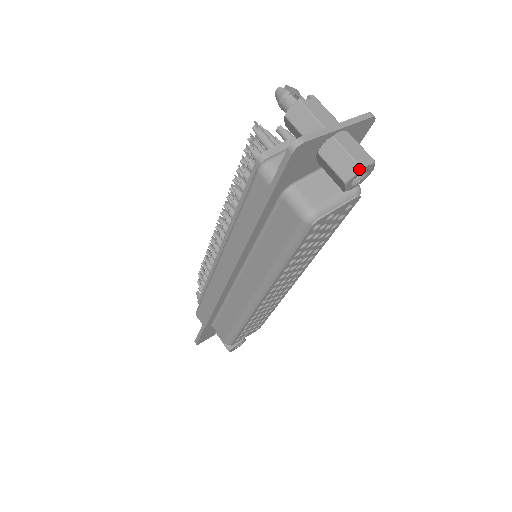
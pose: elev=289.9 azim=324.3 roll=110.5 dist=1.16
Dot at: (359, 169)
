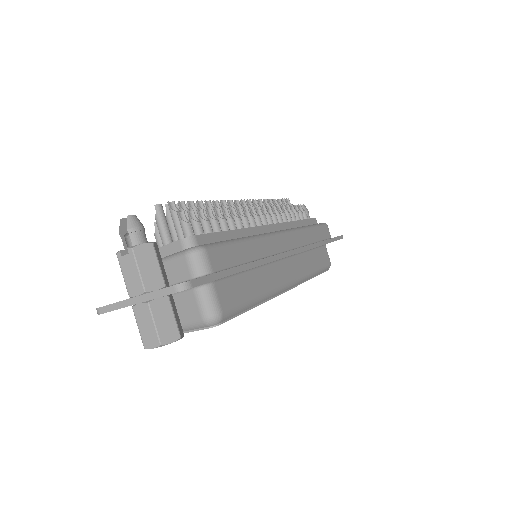
Dot at: occluded
